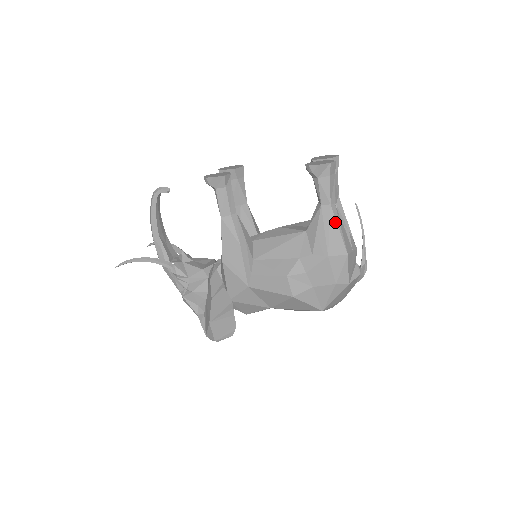
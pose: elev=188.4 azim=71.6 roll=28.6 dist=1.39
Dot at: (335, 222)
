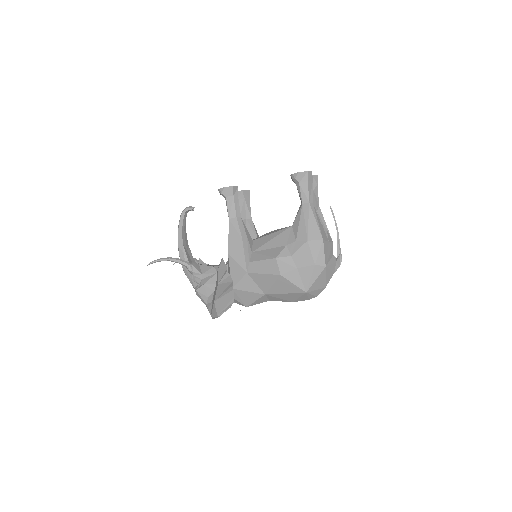
Dot at: (313, 215)
